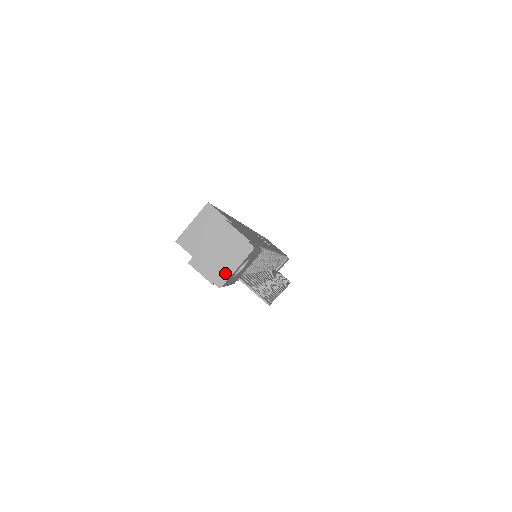
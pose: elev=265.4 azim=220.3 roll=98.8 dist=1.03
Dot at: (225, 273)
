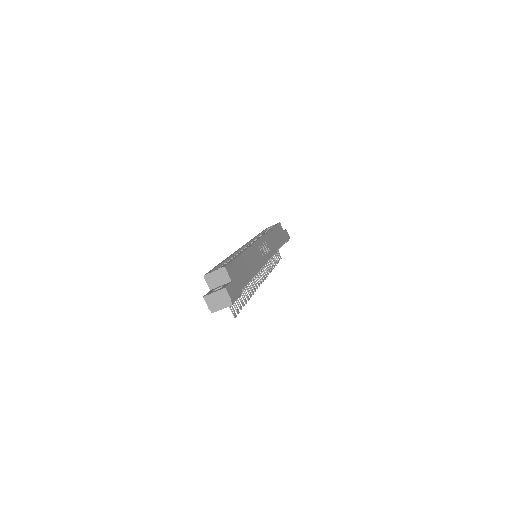
Dot at: (216, 309)
